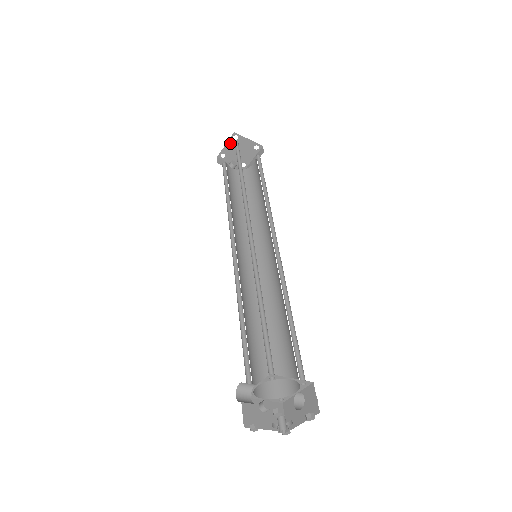
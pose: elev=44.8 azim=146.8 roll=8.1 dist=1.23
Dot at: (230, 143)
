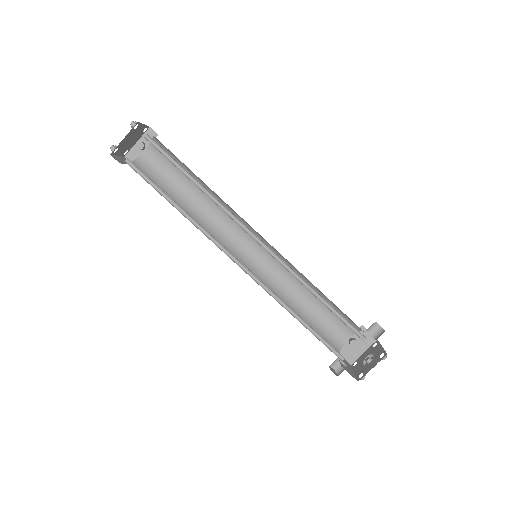
Dot at: (118, 152)
